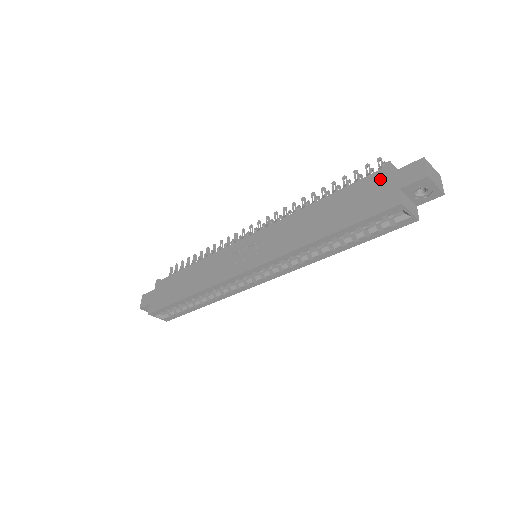
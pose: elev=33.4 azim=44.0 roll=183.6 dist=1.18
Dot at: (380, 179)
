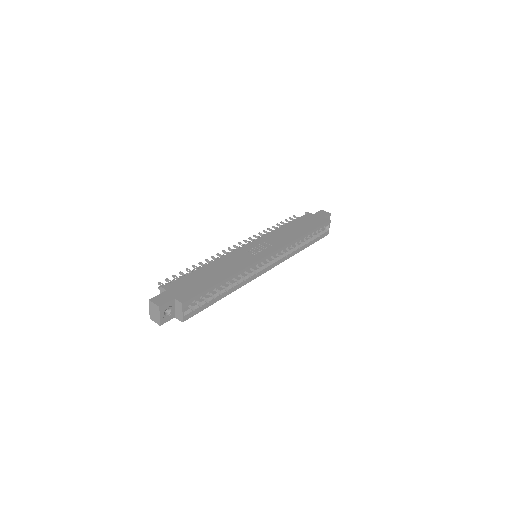
Dot at: (311, 216)
